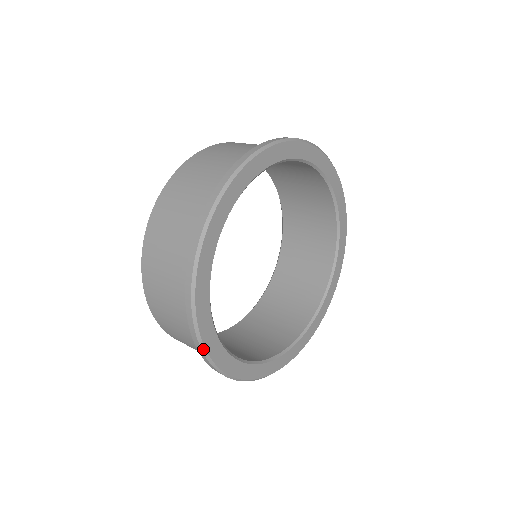
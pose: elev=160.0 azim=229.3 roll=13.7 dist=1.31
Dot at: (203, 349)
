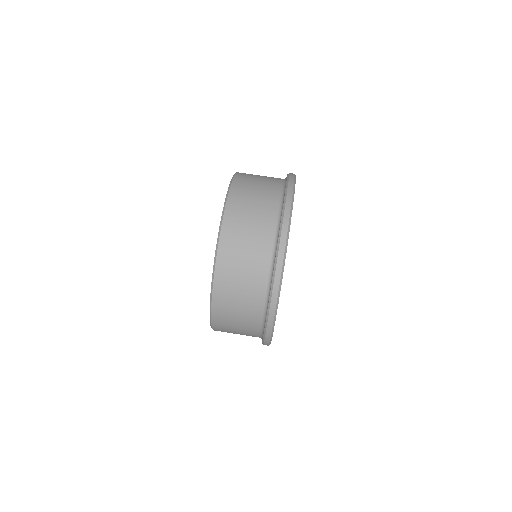
Dot at: occluded
